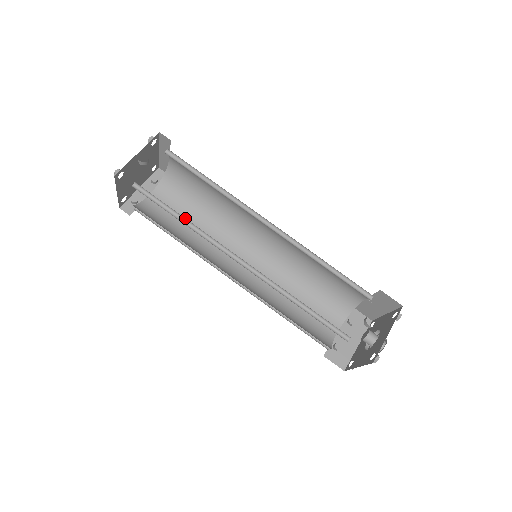
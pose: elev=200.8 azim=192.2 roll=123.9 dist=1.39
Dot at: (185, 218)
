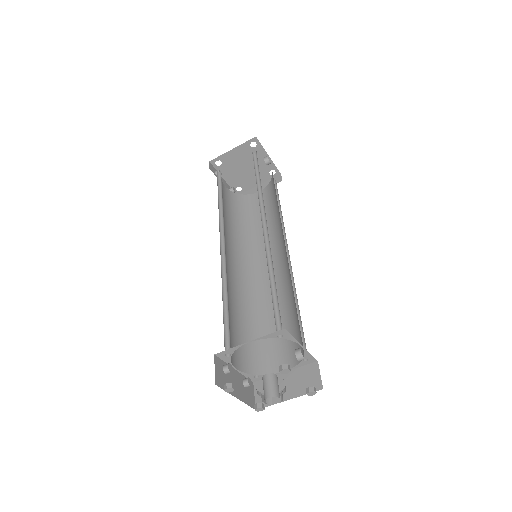
Dot at: (260, 185)
